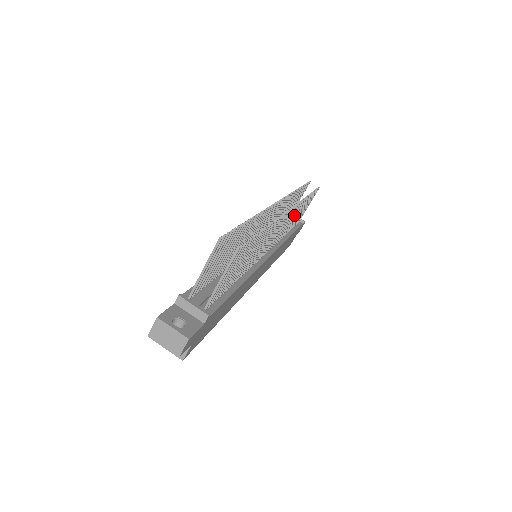
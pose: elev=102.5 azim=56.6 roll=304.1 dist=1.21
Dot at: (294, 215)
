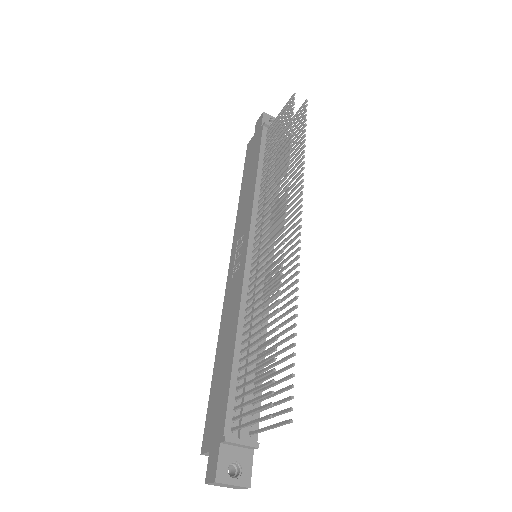
Dot at: (291, 187)
